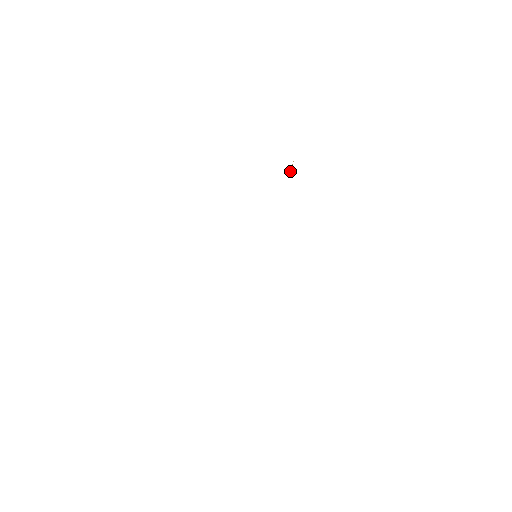
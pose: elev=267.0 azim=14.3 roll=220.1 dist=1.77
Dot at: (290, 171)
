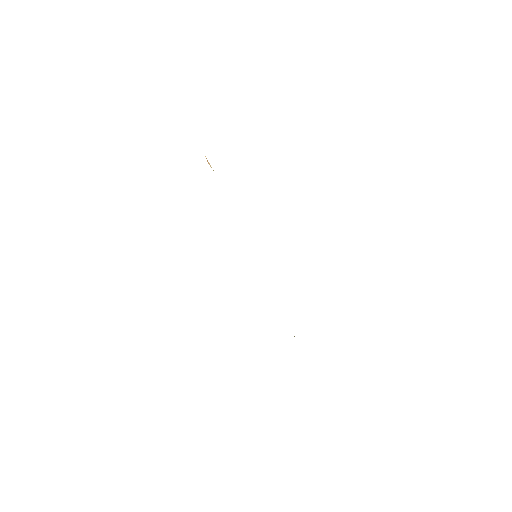
Dot at: (211, 167)
